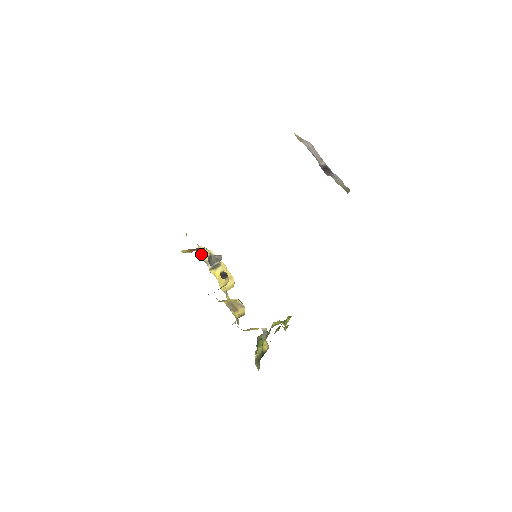
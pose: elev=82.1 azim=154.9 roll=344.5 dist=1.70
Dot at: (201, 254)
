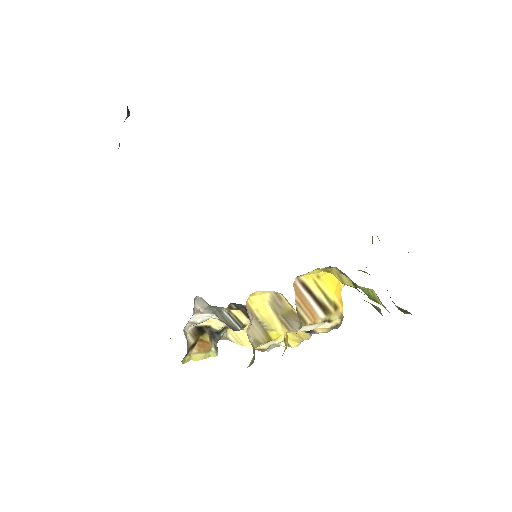
Dot at: (250, 344)
